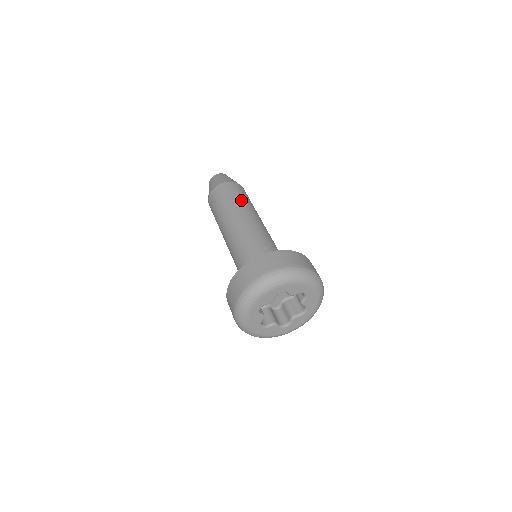
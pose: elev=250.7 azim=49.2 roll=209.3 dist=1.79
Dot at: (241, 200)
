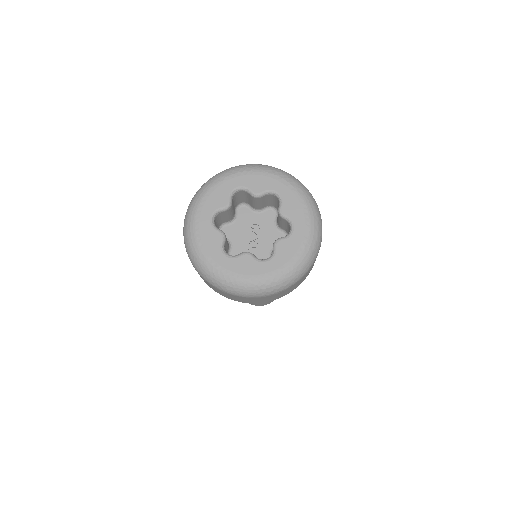
Dot at: occluded
